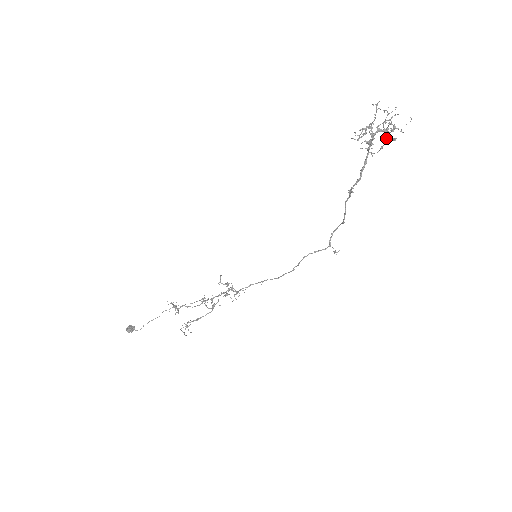
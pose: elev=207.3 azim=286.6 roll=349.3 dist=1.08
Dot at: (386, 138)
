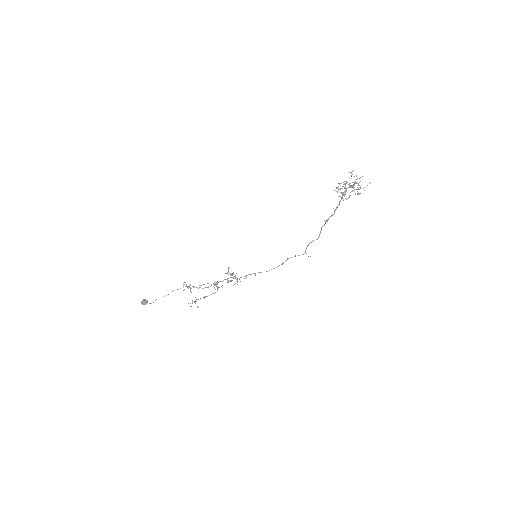
Dot at: occluded
